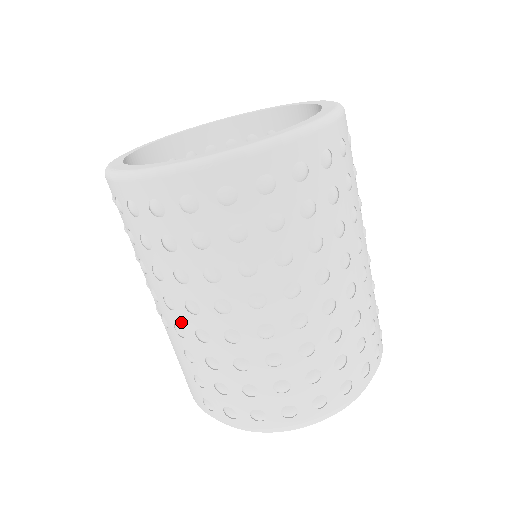
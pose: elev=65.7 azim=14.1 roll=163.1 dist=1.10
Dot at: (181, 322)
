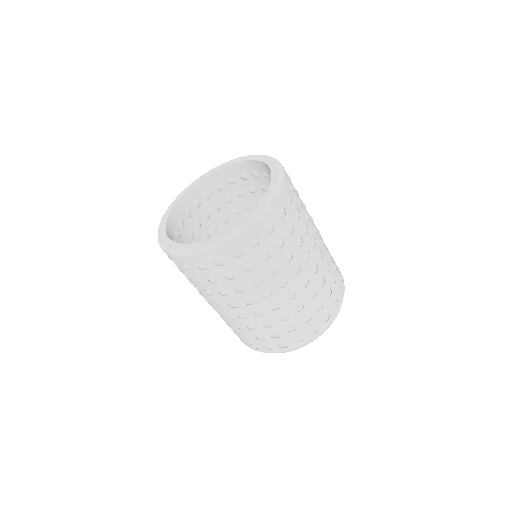
Dot at: (228, 312)
